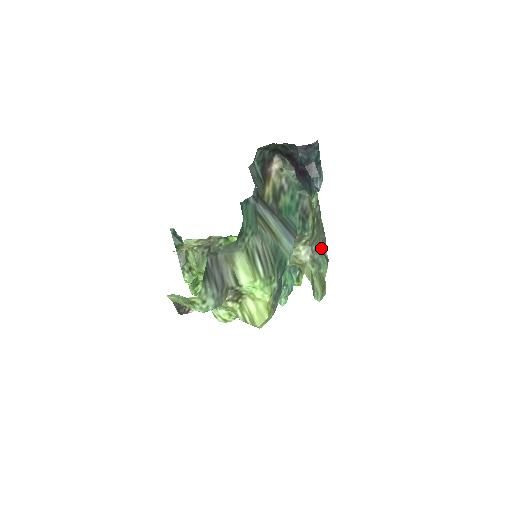
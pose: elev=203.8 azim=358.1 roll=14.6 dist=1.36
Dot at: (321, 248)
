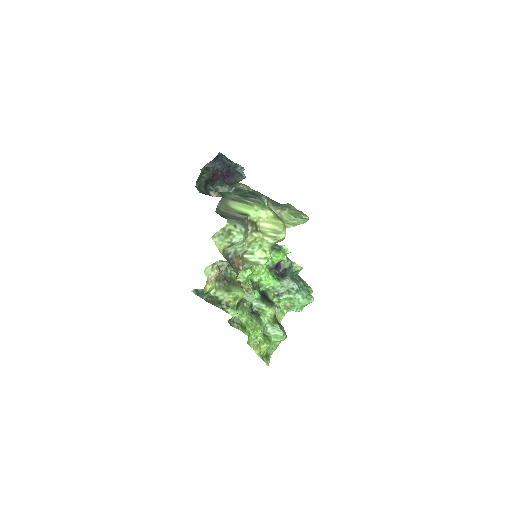
Dot at: occluded
